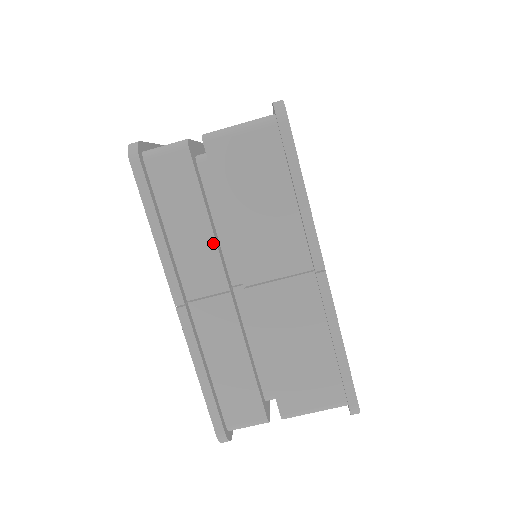
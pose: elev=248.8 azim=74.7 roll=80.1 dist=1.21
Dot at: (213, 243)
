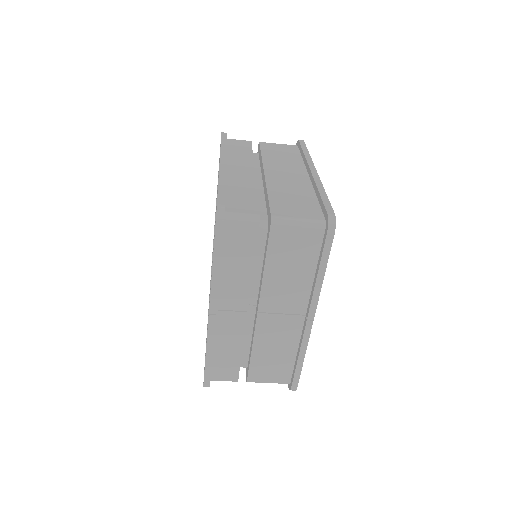
Dot at: (249, 283)
